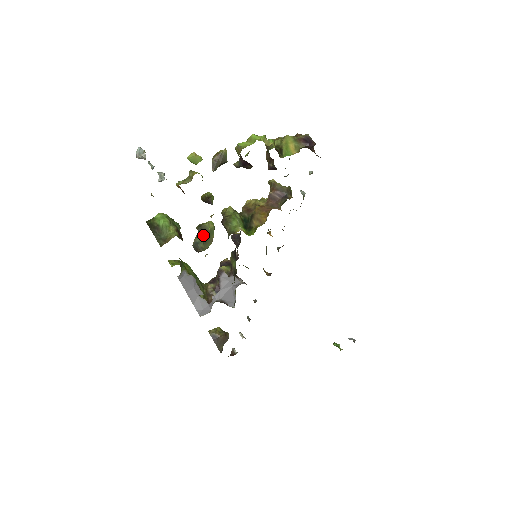
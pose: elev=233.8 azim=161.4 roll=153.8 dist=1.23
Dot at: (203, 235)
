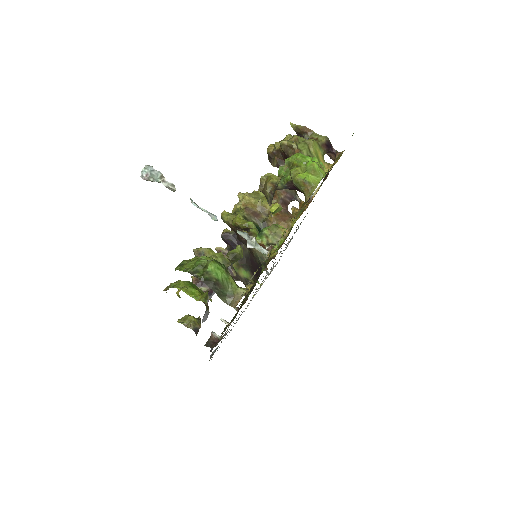
Dot at: (234, 262)
